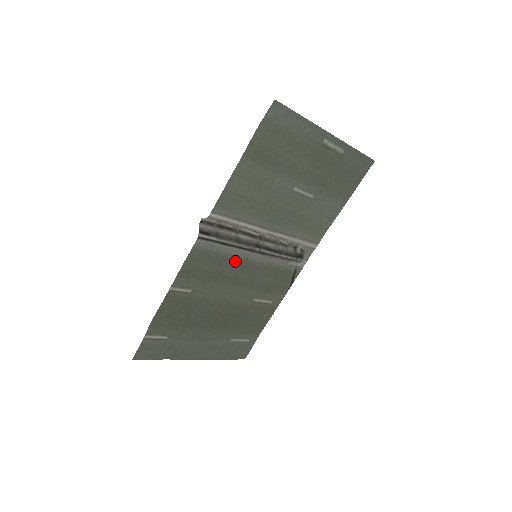
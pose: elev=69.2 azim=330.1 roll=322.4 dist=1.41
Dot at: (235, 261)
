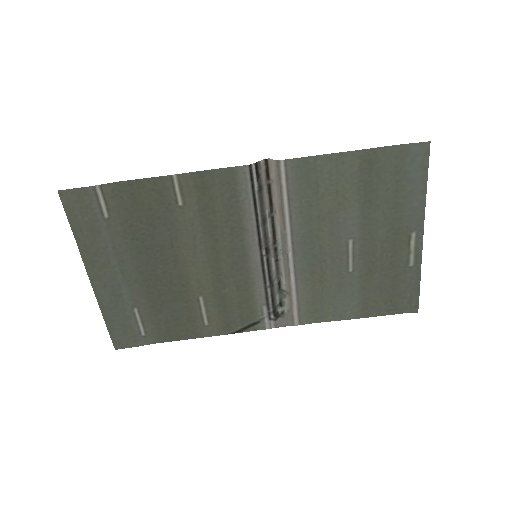
Dot at: (239, 234)
